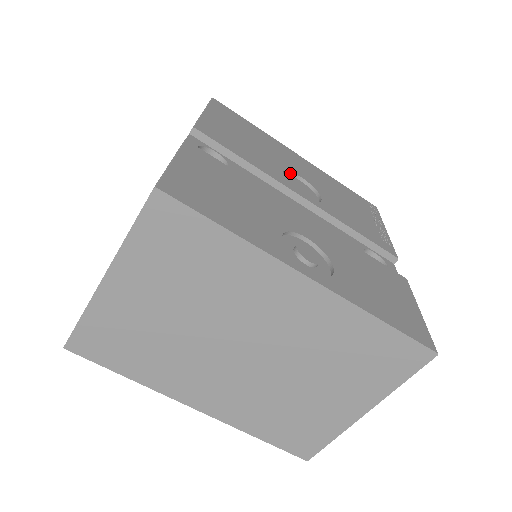
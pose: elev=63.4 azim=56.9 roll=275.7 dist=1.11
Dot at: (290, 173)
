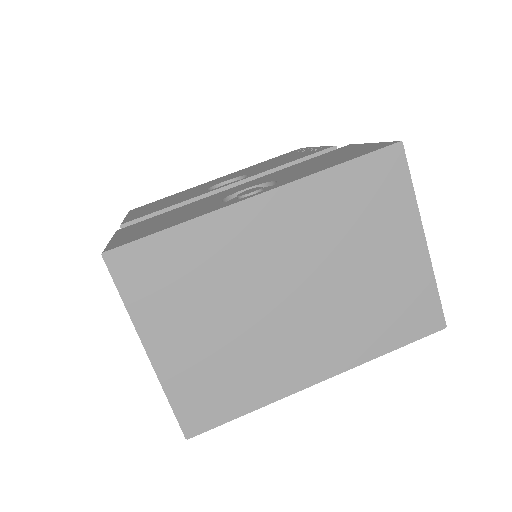
Dot at: (214, 187)
